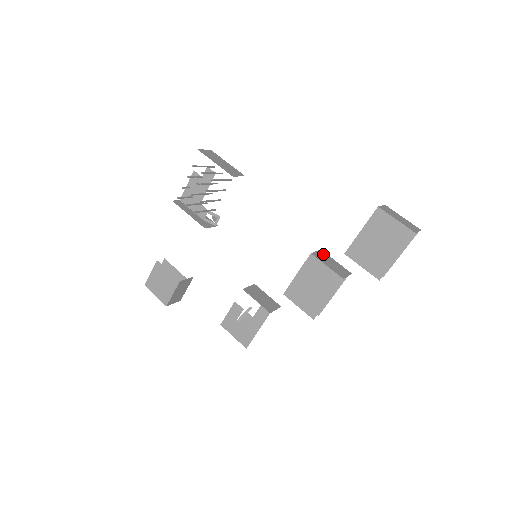
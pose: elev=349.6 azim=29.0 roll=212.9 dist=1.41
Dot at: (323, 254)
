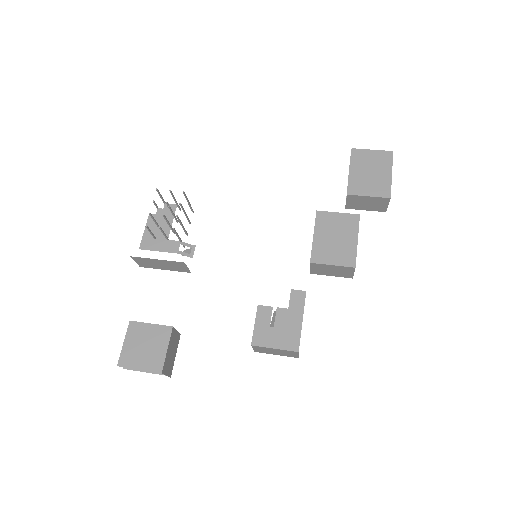
Dot at: occluded
